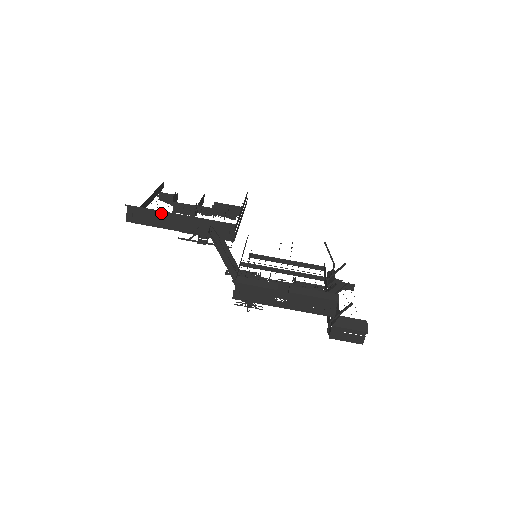
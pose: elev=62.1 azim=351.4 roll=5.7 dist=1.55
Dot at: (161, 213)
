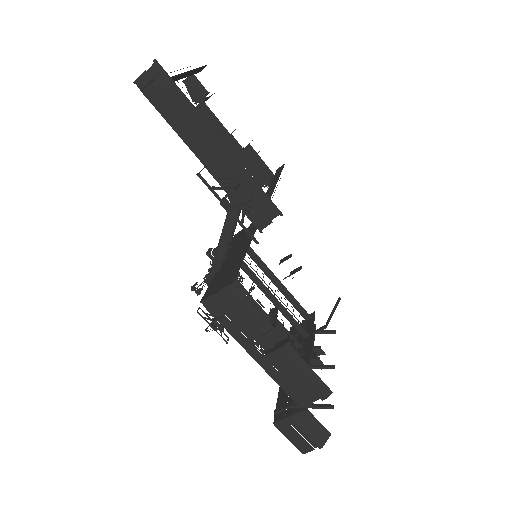
Dot at: (196, 115)
